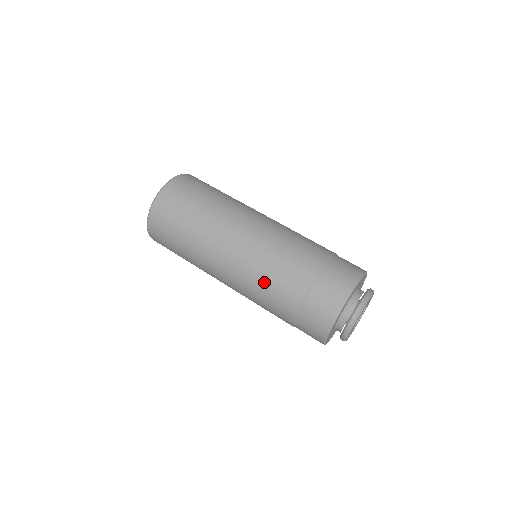
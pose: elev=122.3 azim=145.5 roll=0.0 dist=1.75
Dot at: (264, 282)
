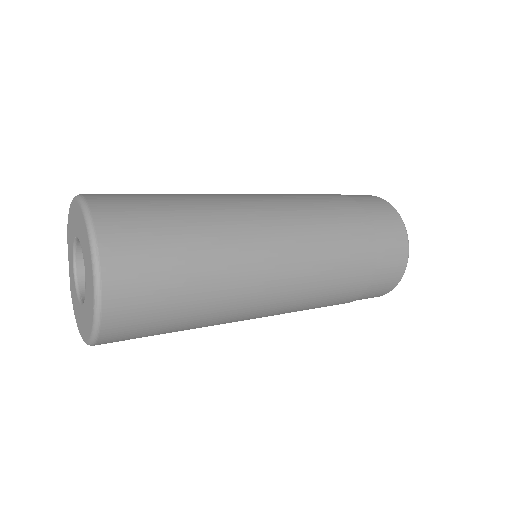
Dot at: (316, 305)
